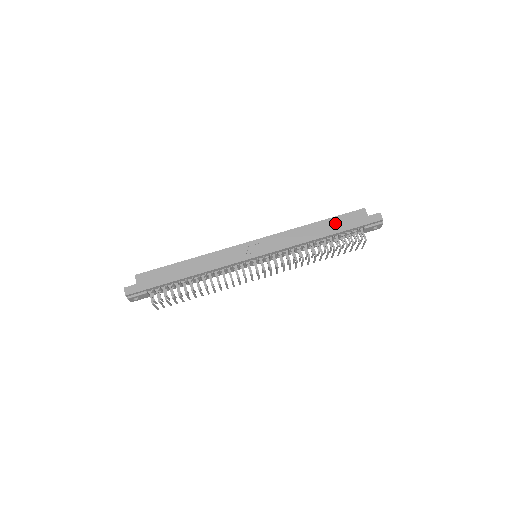
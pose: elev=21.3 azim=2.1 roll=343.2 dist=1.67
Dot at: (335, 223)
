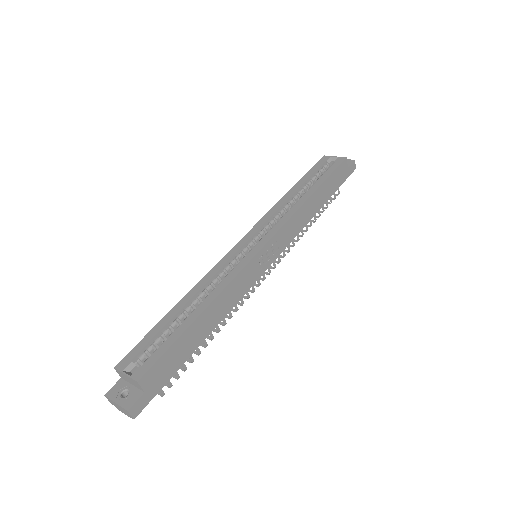
Dot at: (328, 187)
